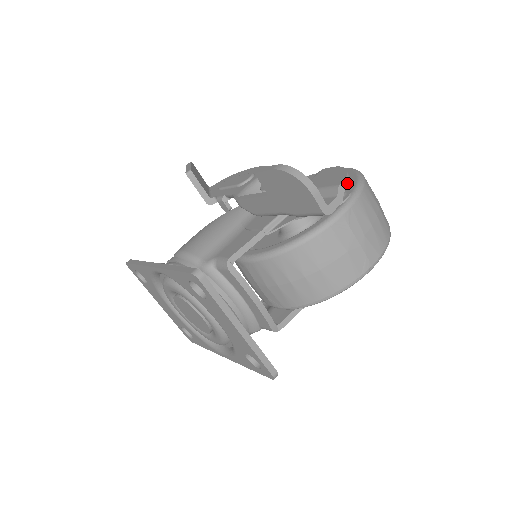
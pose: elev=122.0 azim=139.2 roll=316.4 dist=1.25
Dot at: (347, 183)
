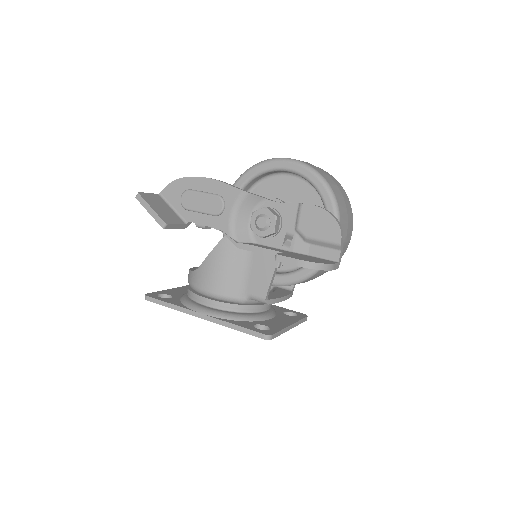
Dot at: (342, 235)
